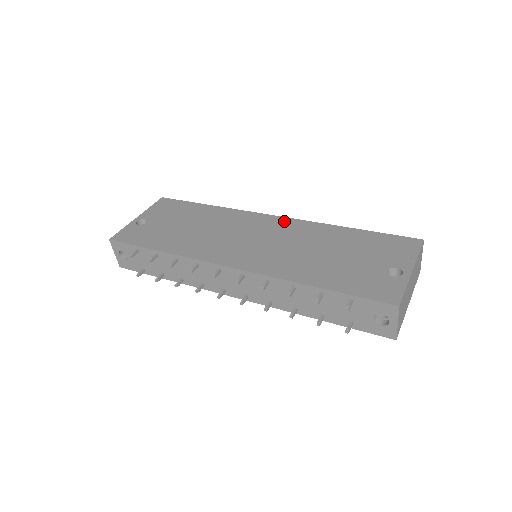
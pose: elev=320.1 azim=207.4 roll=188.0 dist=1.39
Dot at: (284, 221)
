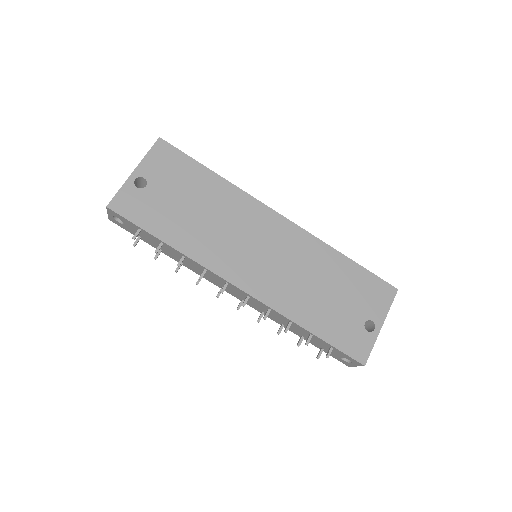
Dot at: (290, 228)
